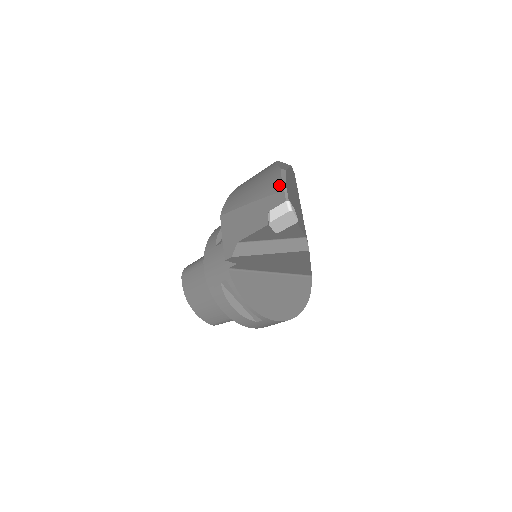
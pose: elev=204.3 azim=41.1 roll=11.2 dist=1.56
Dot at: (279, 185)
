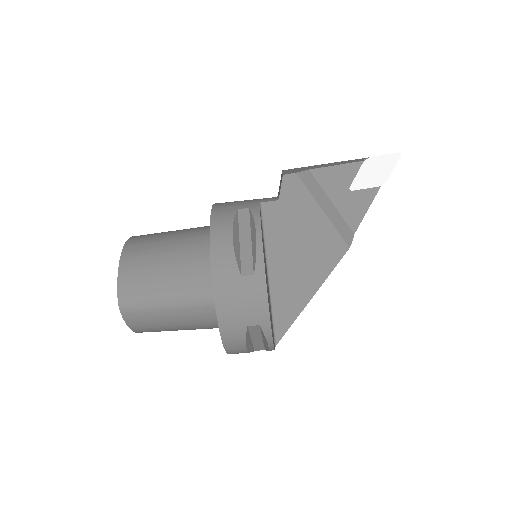
Dot at: occluded
